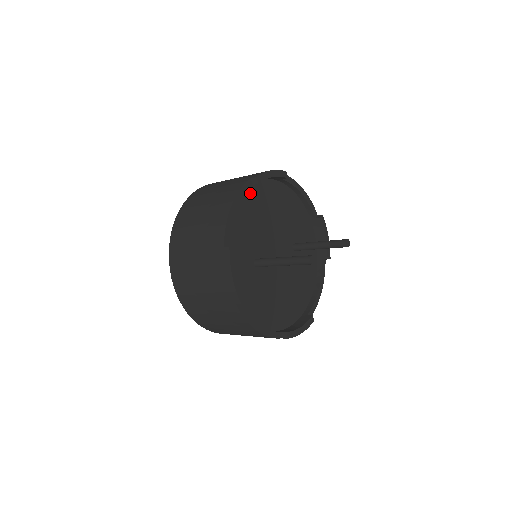
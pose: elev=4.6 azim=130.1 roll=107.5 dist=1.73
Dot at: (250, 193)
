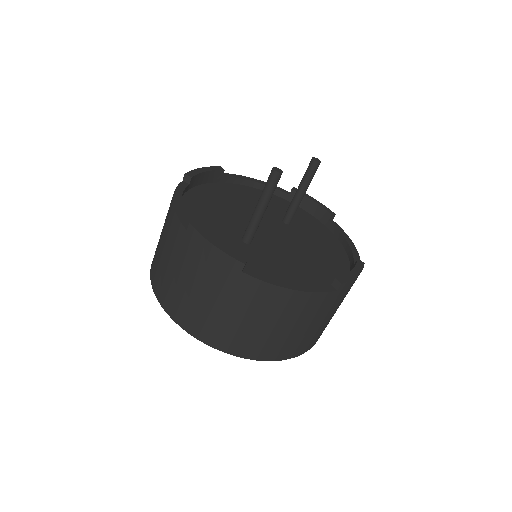
Dot at: (194, 195)
